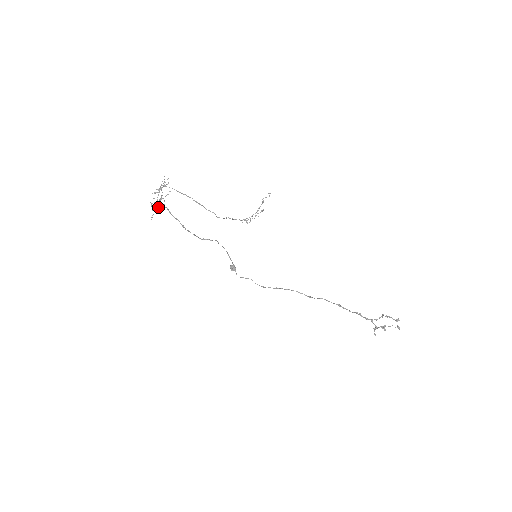
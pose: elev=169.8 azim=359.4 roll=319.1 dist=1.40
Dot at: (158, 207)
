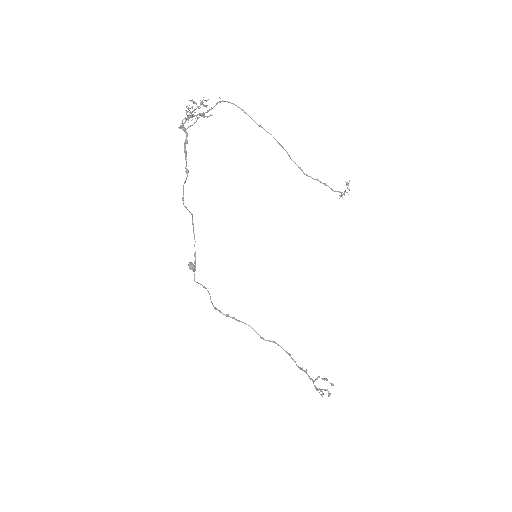
Dot at: (183, 123)
